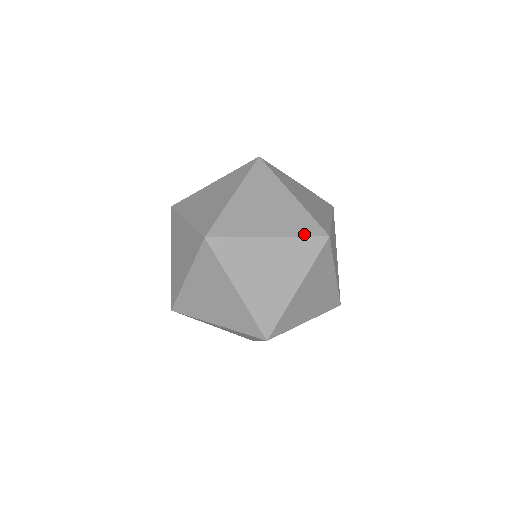
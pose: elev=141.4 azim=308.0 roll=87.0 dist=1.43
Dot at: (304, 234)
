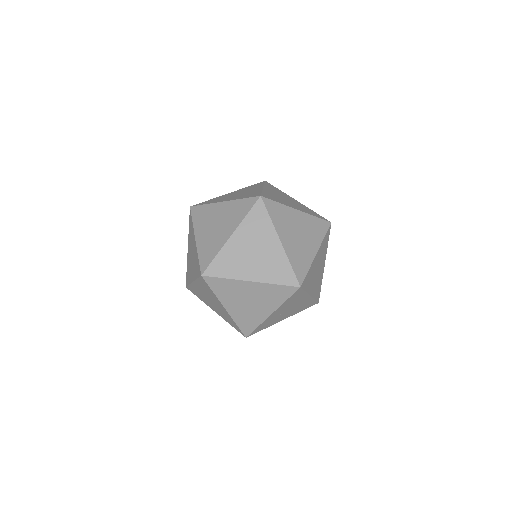
Dot at: (247, 211)
